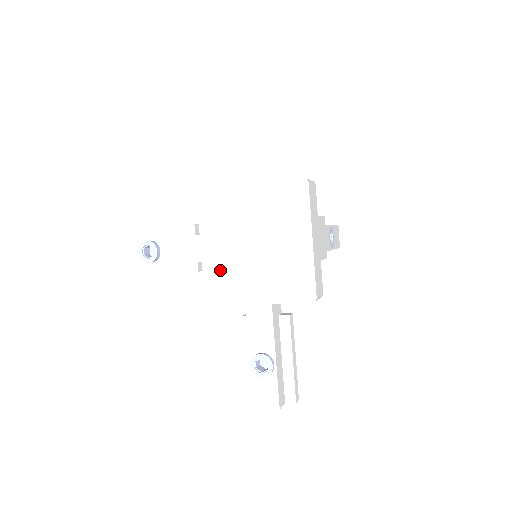
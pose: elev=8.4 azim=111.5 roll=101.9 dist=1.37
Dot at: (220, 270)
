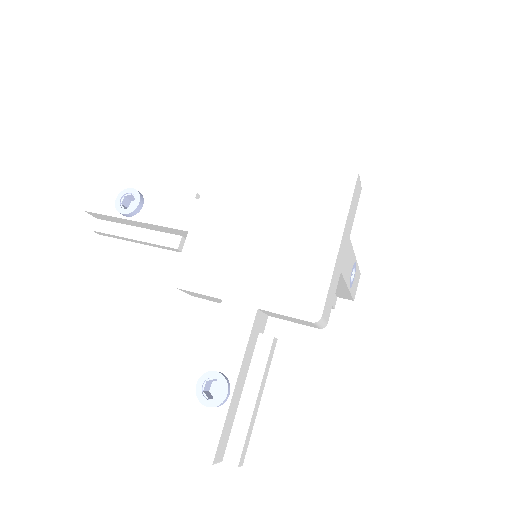
Dot at: (207, 248)
